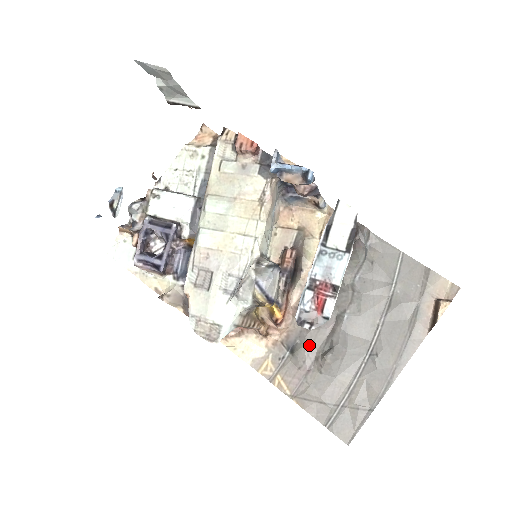
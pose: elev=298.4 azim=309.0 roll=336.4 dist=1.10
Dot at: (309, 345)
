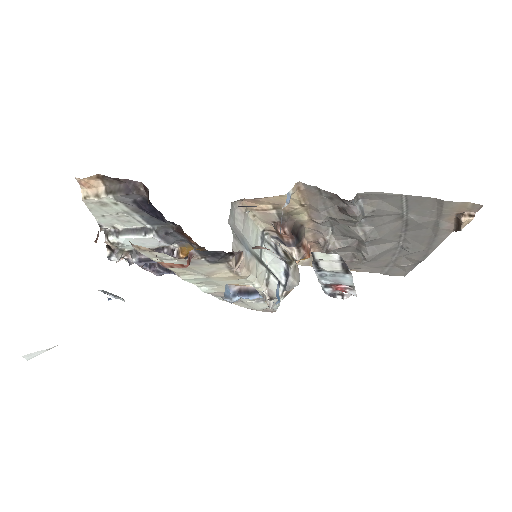
Dot at: (343, 254)
